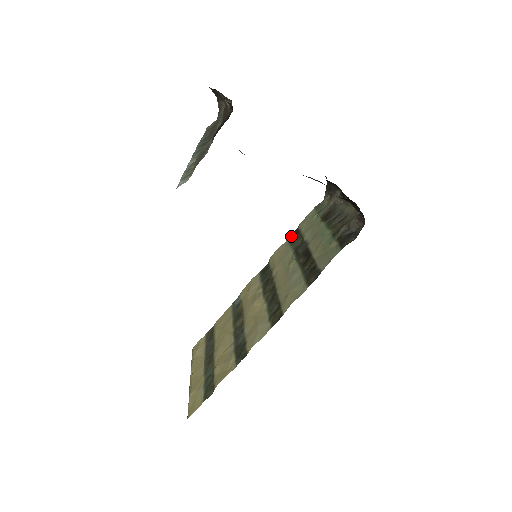
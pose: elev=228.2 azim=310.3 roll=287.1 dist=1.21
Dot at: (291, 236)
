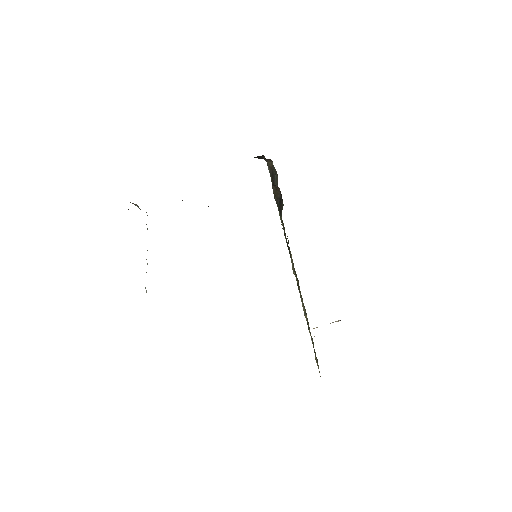
Dot at: occluded
